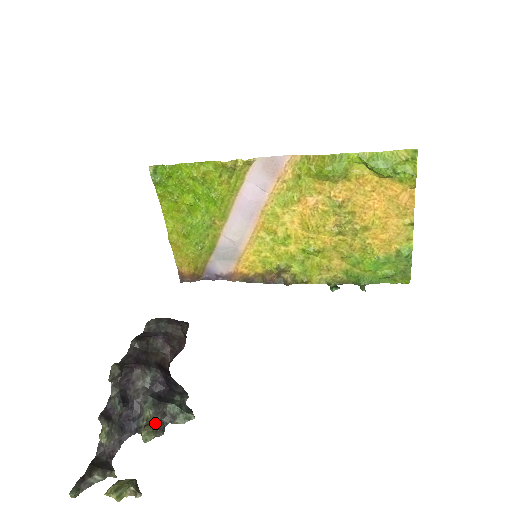
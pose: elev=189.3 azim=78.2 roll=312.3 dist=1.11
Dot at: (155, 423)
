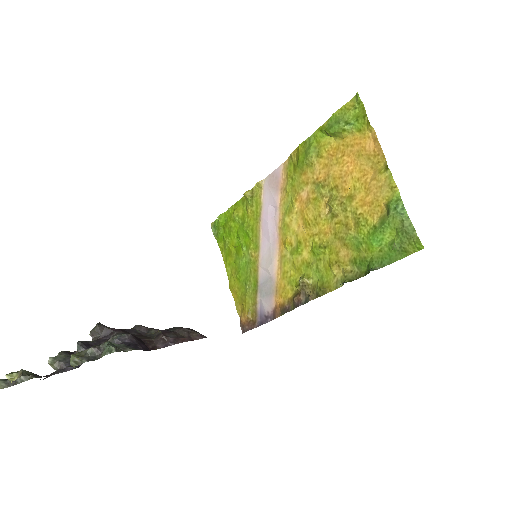
Dot at: (86, 351)
